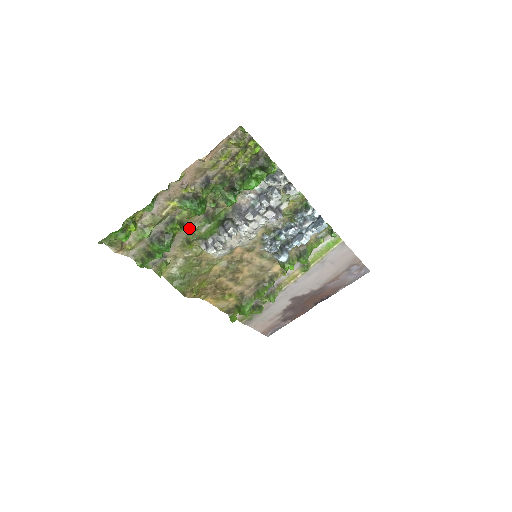
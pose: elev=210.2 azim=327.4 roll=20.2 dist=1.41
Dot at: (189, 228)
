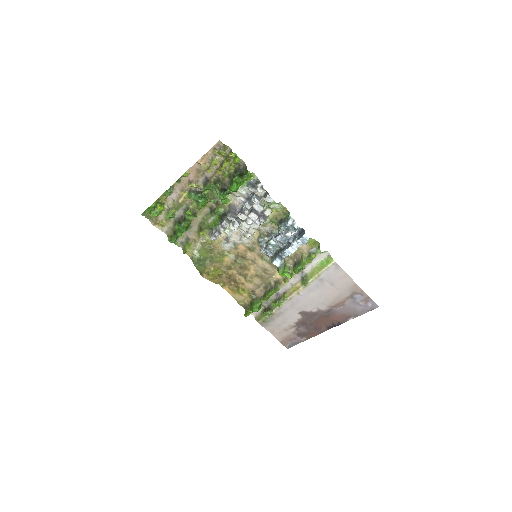
Dot at: (201, 218)
